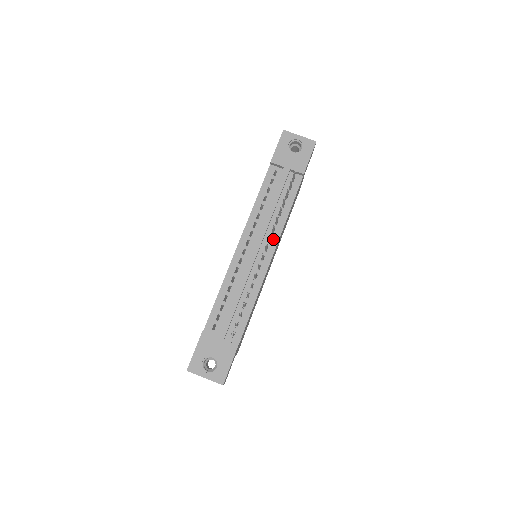
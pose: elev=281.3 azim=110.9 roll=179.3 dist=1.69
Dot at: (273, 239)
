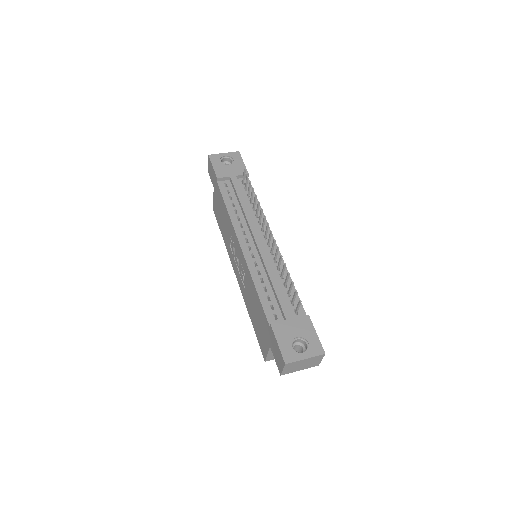
Dot at: (264, 227)
